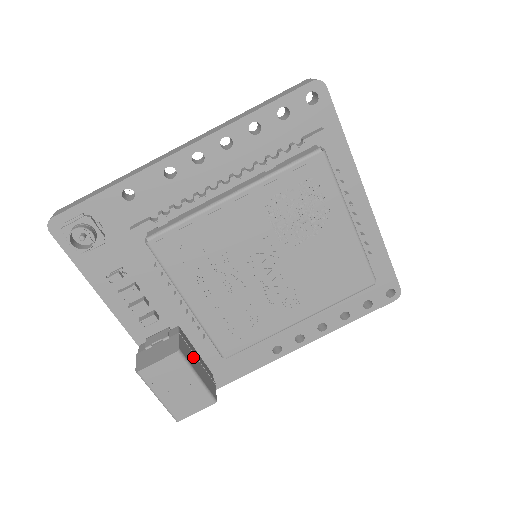
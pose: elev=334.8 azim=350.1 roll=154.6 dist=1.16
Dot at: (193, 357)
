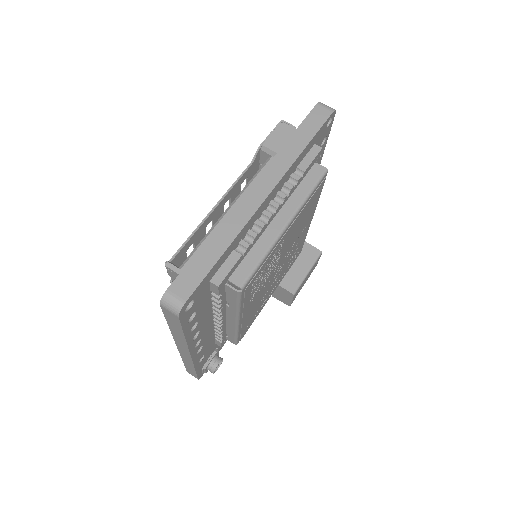
Dot at: (292, 271)
